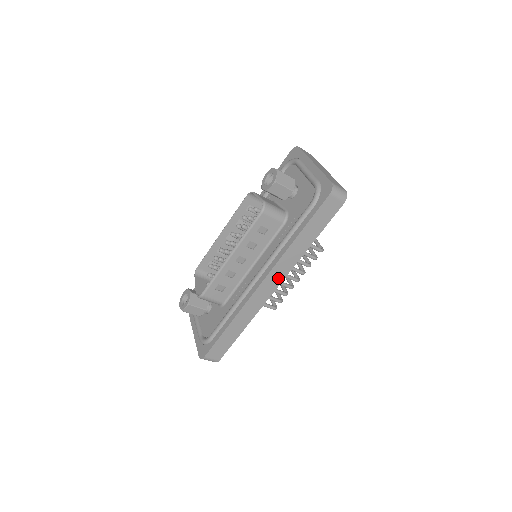
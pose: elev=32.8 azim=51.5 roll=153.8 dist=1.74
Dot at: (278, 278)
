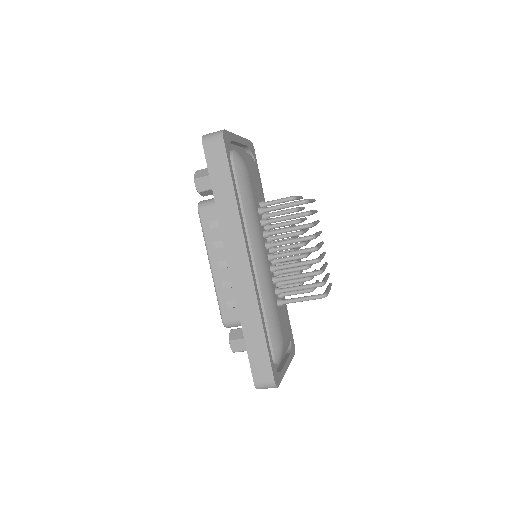
Dot at: (240, 251)
